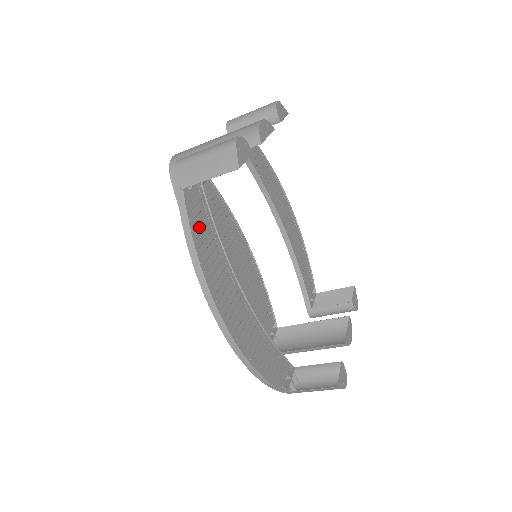
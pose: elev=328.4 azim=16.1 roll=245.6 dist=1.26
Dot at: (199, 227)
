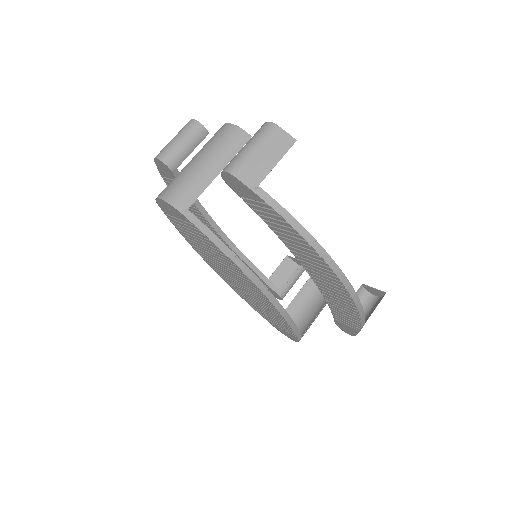
Dot at: occluded
